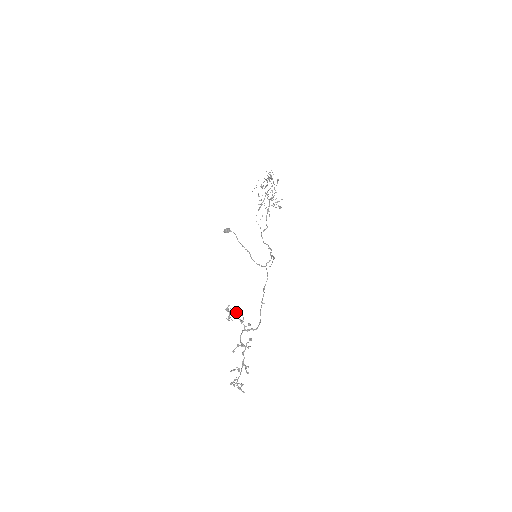
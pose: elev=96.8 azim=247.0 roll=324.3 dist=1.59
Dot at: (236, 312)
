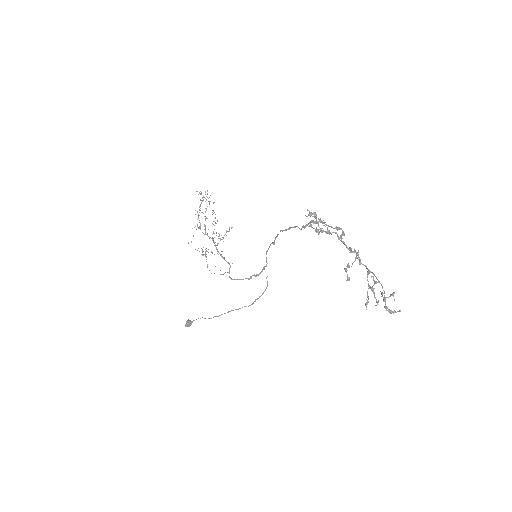
Dot at: (317, 222)
